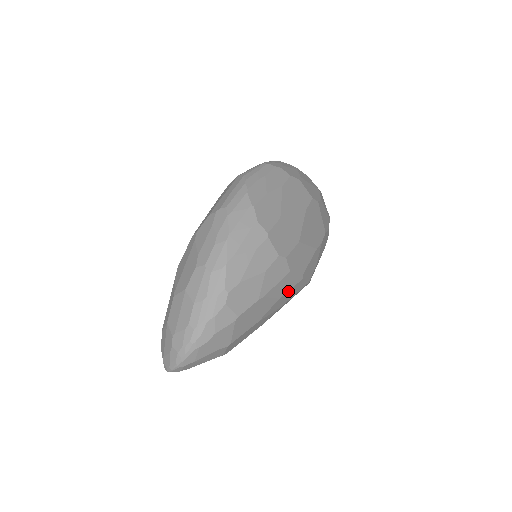
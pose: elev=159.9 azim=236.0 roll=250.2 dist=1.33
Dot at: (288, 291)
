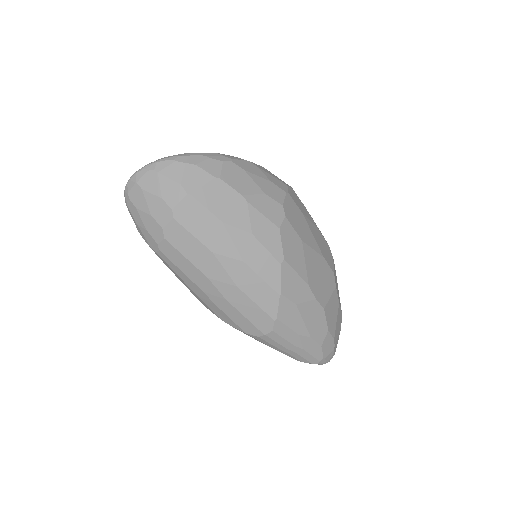
Dot at: (262, 246)
